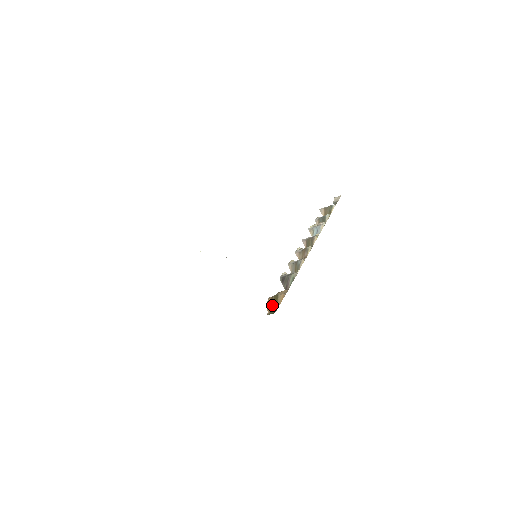
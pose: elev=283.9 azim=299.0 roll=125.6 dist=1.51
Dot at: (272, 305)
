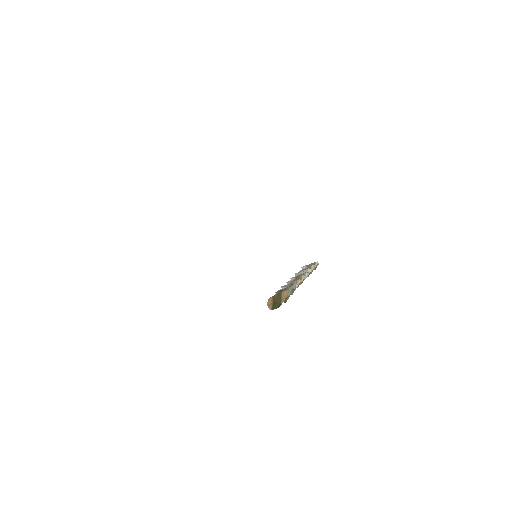
Dot at: (274, 302)
